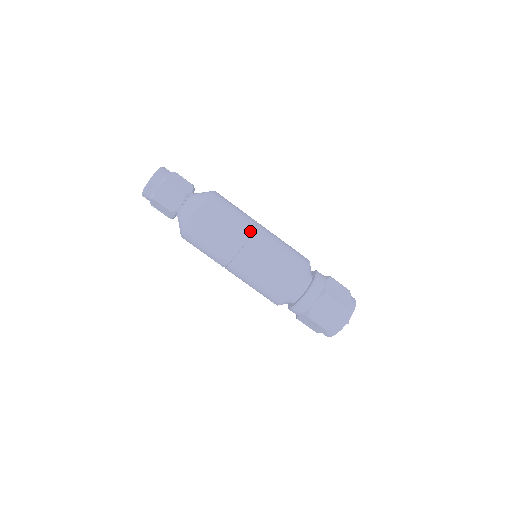
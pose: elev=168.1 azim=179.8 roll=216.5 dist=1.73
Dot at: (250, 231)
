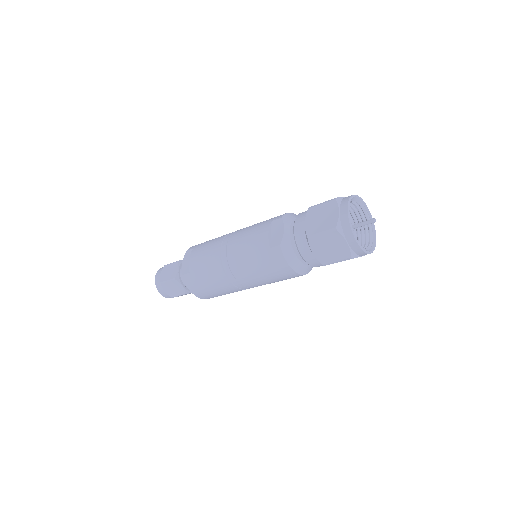
Dot at: occluded
